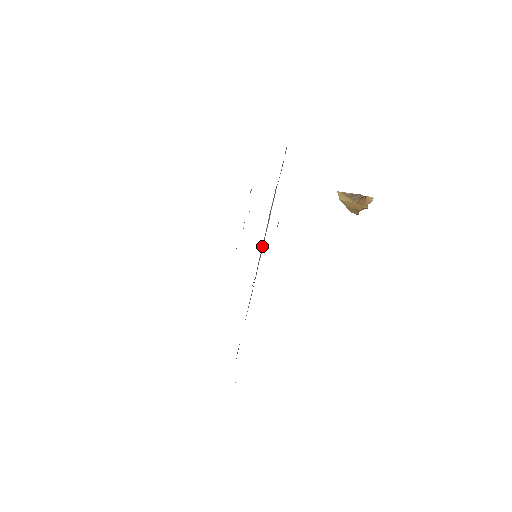
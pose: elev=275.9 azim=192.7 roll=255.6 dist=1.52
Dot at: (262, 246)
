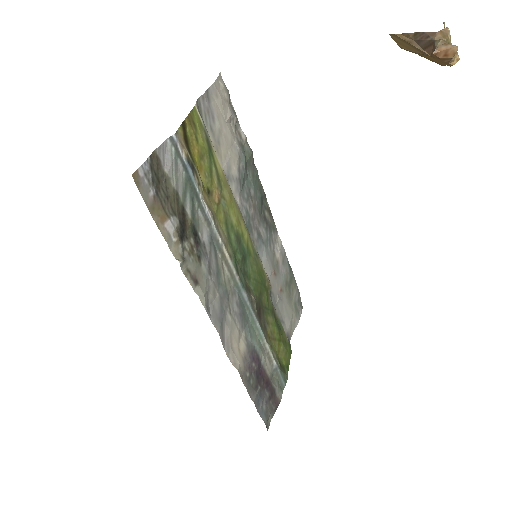
Dot at: (230, 282)
